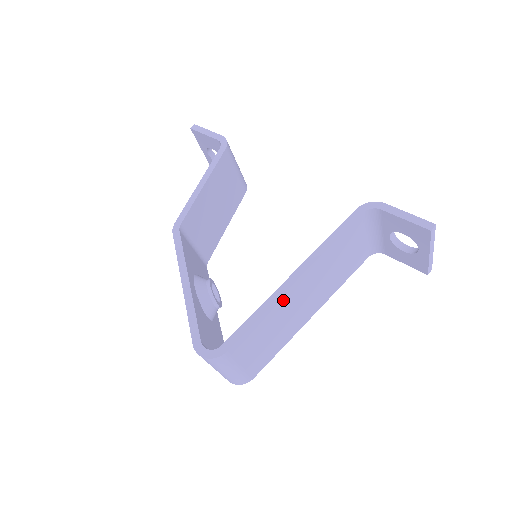
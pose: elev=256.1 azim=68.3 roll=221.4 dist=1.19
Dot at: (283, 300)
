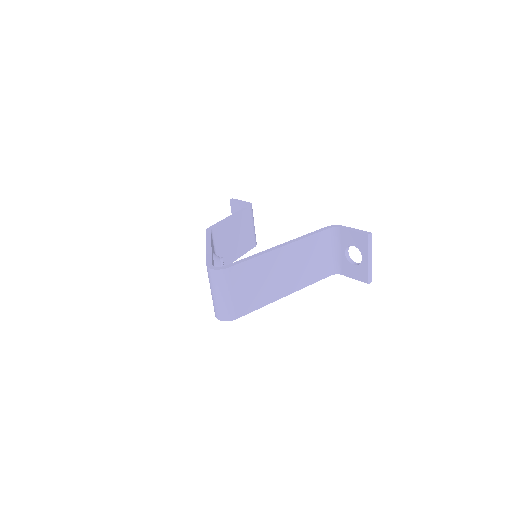
Dot at: (270, 257)
